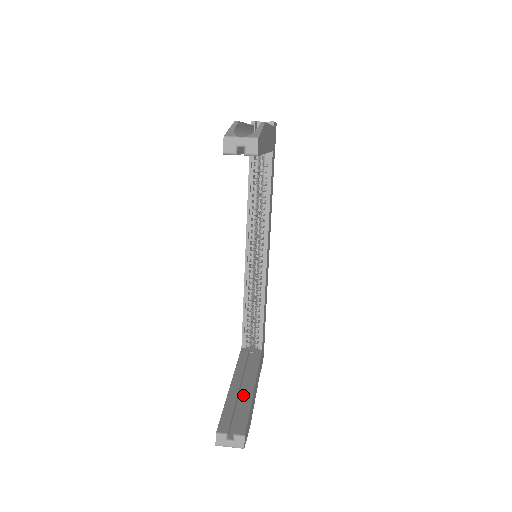
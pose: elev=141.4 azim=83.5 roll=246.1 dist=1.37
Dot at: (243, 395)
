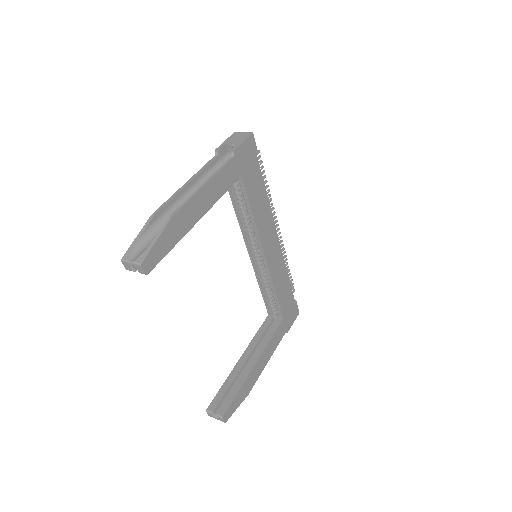
Dot at: (241, 374)
